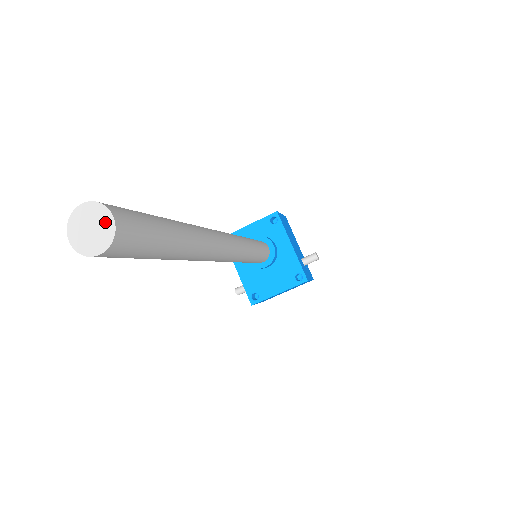
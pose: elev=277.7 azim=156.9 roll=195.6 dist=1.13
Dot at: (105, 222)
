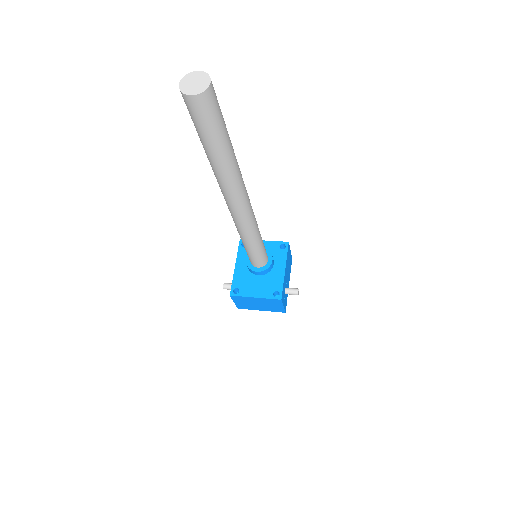
Dot at: (205, 83)
